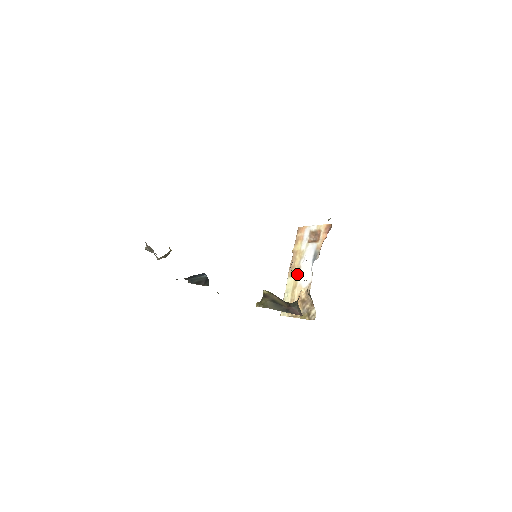
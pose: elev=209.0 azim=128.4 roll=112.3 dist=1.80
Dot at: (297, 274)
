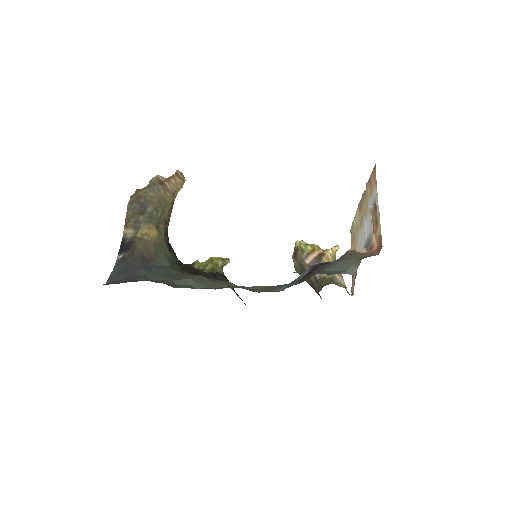
Dot at: (360, 223)
